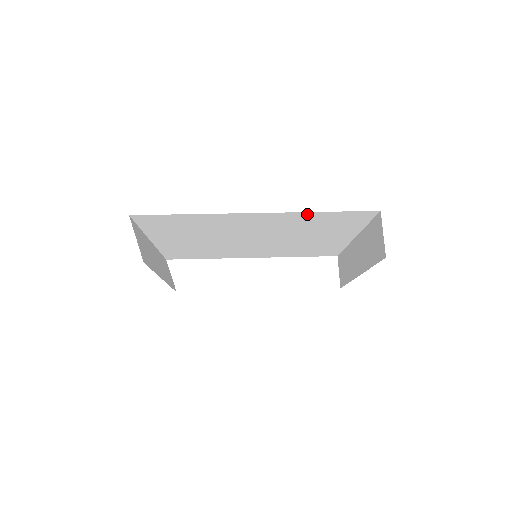
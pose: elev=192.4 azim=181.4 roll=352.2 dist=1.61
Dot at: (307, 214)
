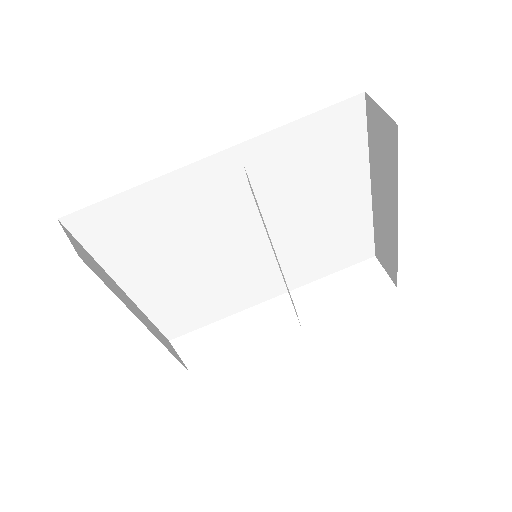
Dot at: (277, 137)
